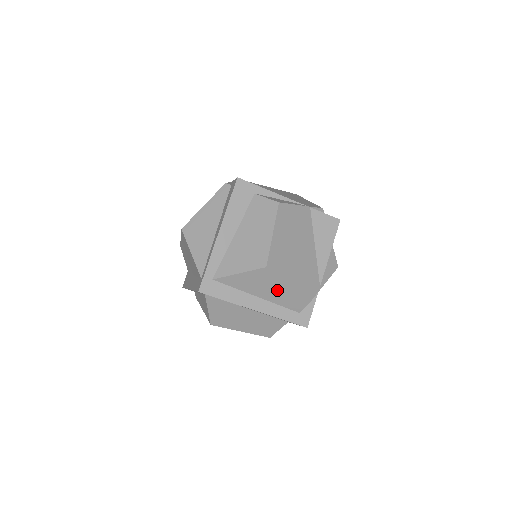
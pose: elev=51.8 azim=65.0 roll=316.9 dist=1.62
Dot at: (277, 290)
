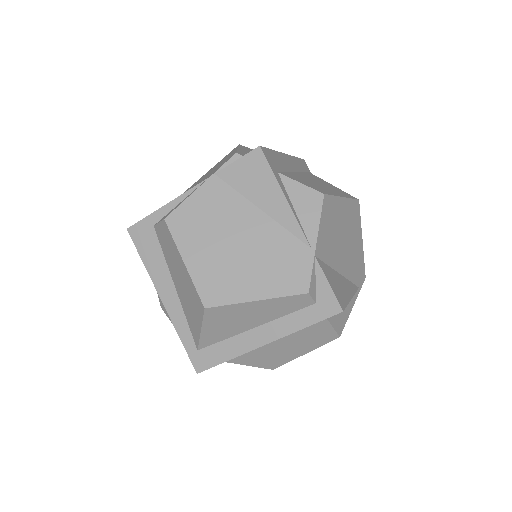
Dot at: (255, 310)
